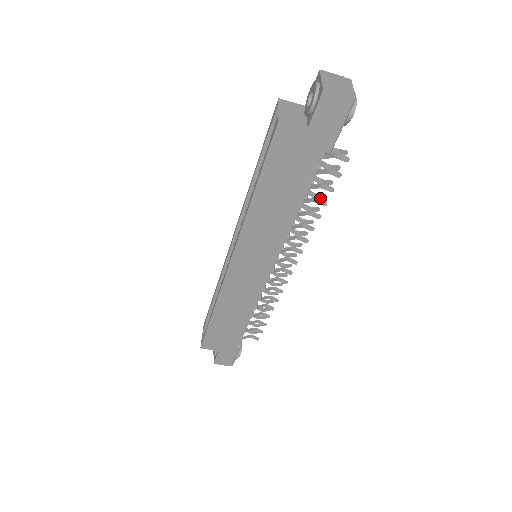
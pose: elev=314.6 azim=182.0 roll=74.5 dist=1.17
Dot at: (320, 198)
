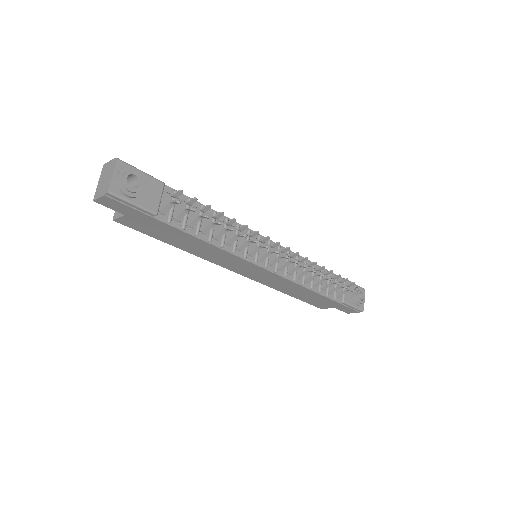
Dot at: (221, 216)
